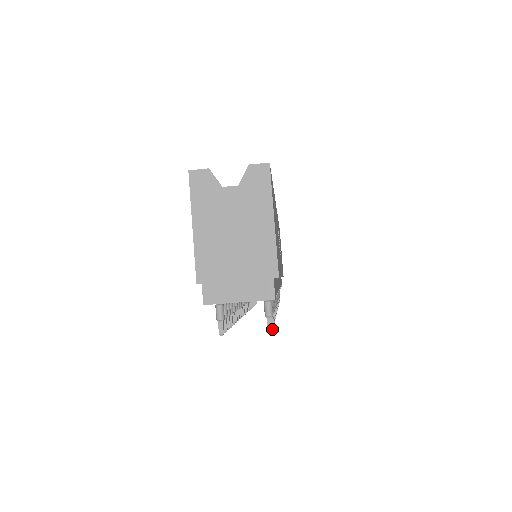
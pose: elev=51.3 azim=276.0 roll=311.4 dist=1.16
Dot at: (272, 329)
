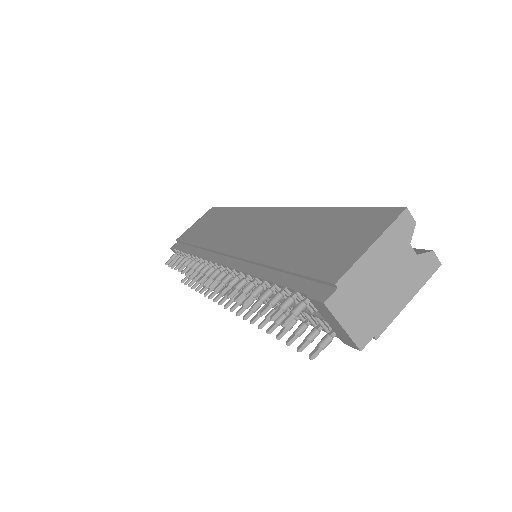
Dot at: occluded
